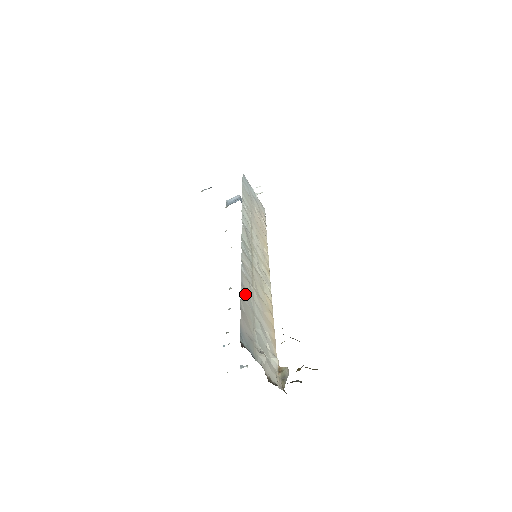
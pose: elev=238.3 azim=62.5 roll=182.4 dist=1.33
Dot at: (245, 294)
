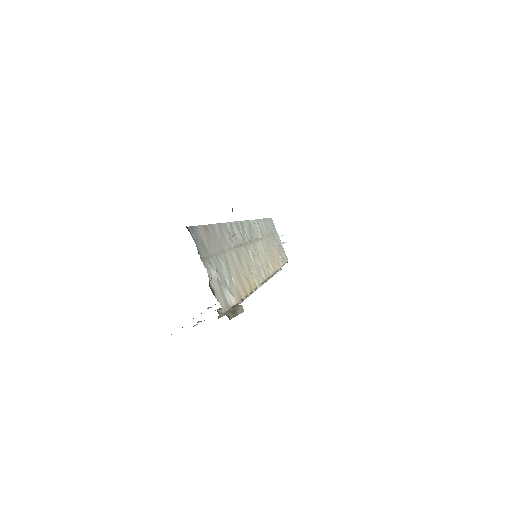
Dot at: (219, 232)
